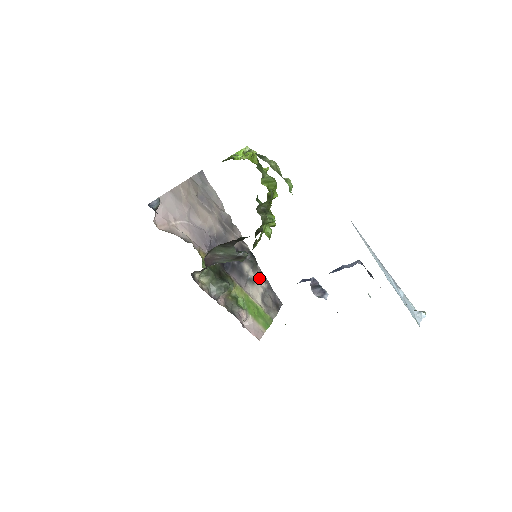
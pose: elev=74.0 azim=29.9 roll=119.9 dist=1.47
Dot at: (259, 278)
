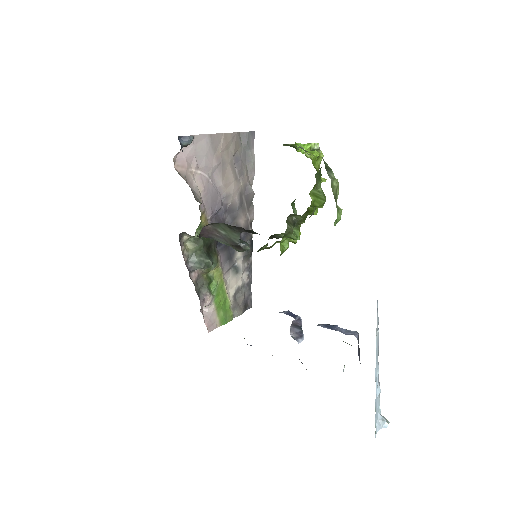
Dot at: (245, 270)
